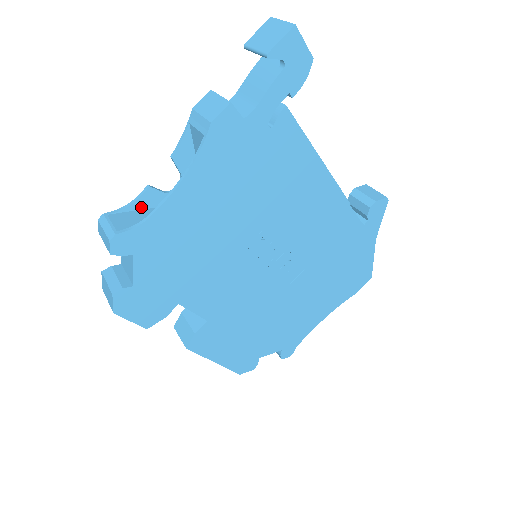
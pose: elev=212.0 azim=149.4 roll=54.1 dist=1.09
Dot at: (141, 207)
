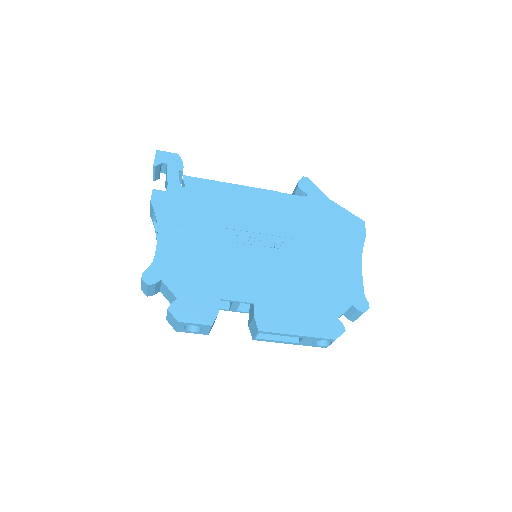
Dot at: occluded
